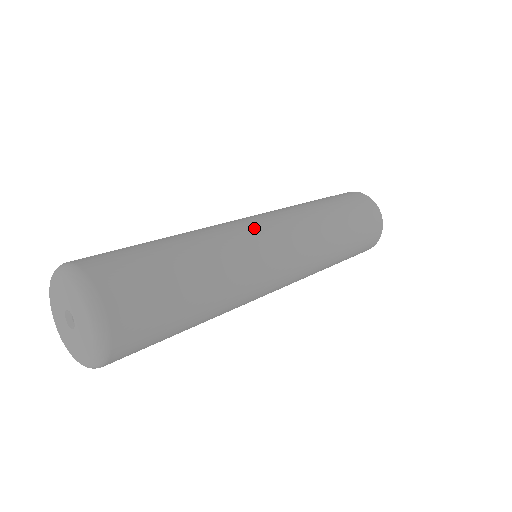
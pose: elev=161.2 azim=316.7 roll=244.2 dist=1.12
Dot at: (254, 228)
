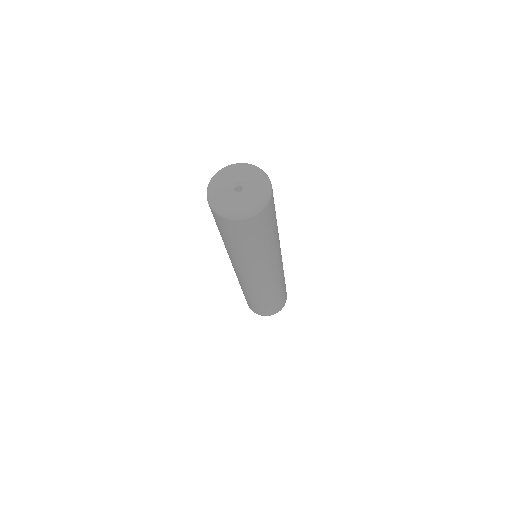
Dot at: occluded
